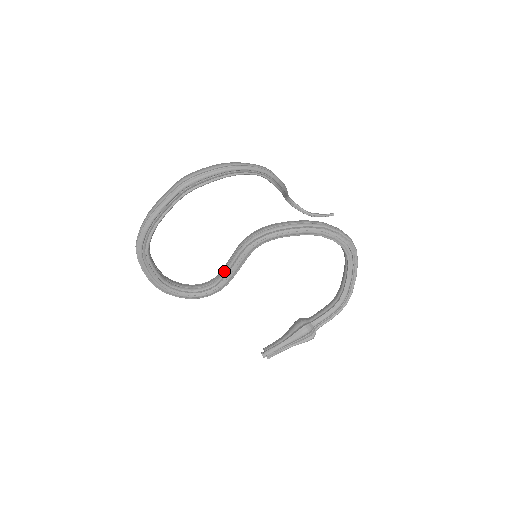
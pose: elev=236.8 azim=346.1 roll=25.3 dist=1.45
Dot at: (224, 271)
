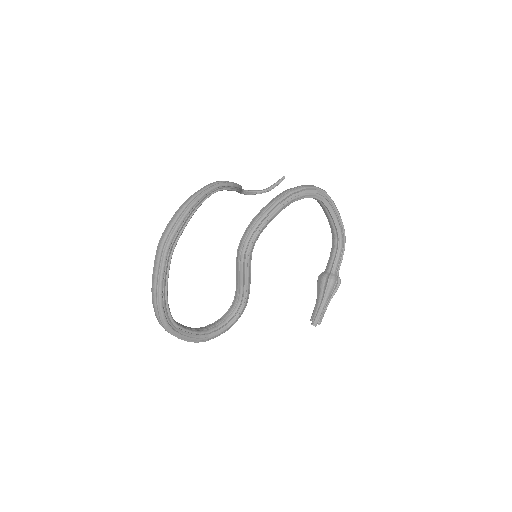
Dot at: (240, 287)
